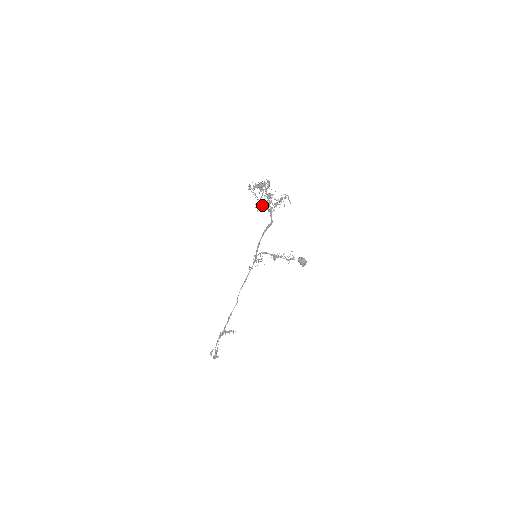
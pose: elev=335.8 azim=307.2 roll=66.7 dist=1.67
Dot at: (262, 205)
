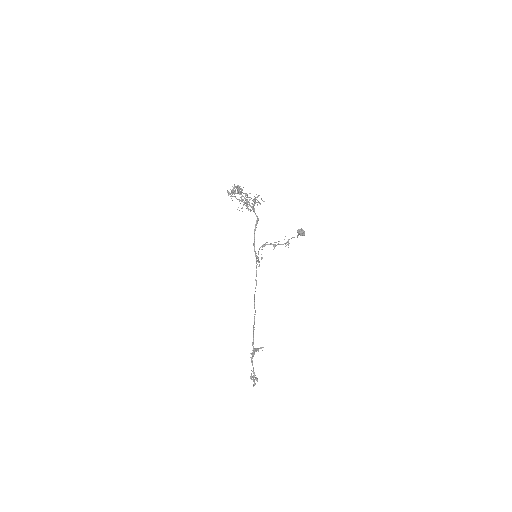
Dot at: (245, 203)
